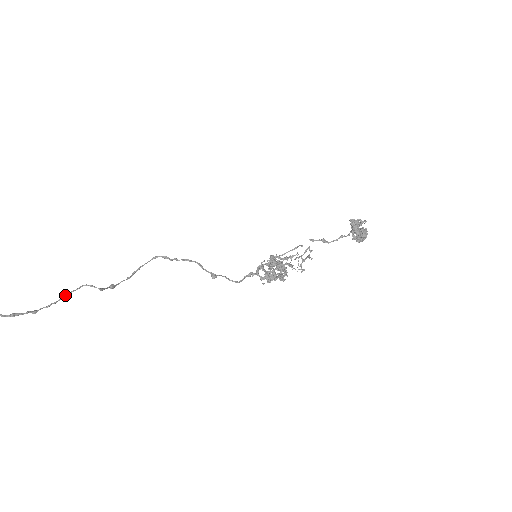
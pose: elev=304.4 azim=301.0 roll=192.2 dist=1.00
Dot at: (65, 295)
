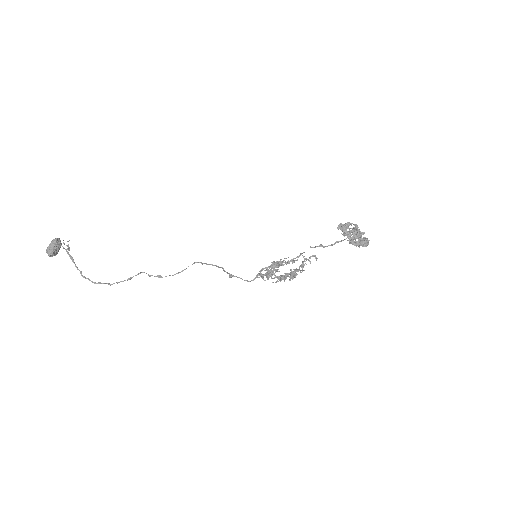
Dot at: (130, 277)
